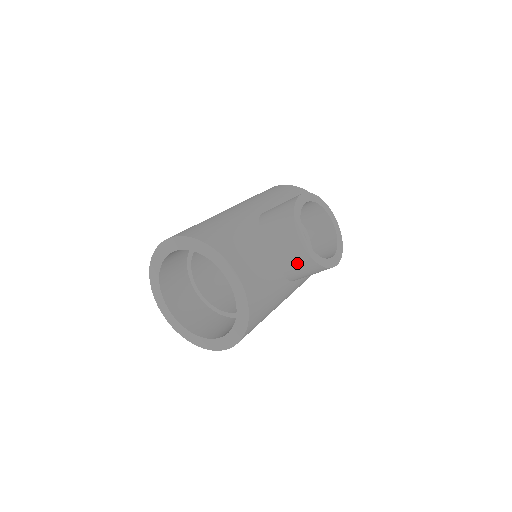
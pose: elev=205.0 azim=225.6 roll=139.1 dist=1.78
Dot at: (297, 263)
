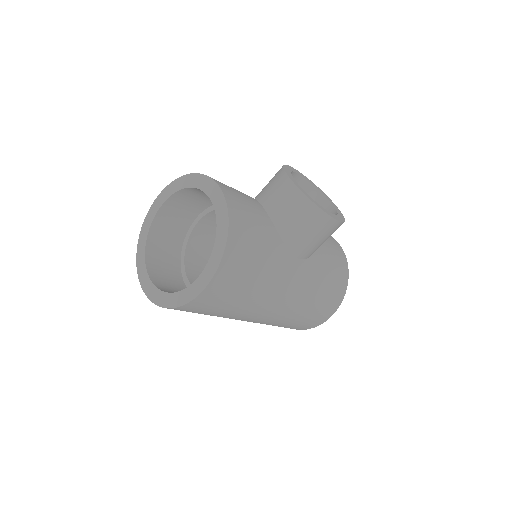
Dot at: (289, 206)
